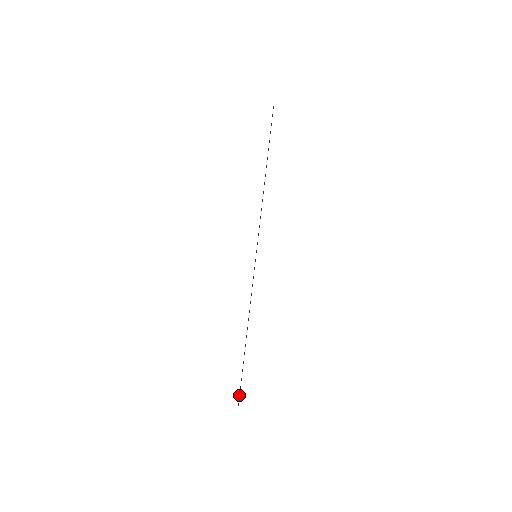
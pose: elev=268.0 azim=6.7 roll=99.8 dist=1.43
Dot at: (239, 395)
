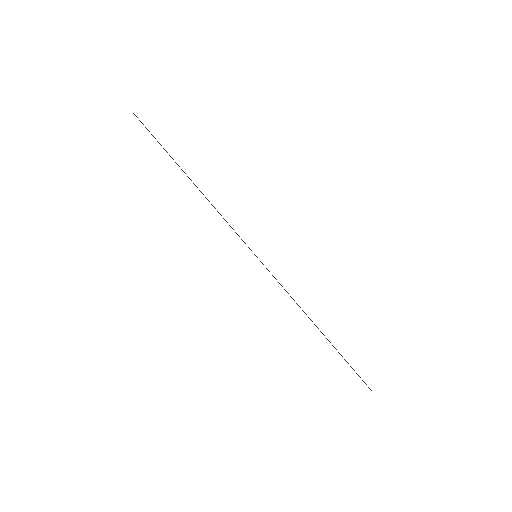
Dot at: occluded
